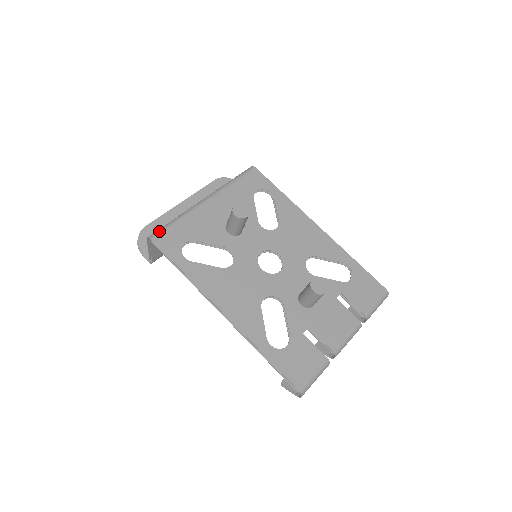
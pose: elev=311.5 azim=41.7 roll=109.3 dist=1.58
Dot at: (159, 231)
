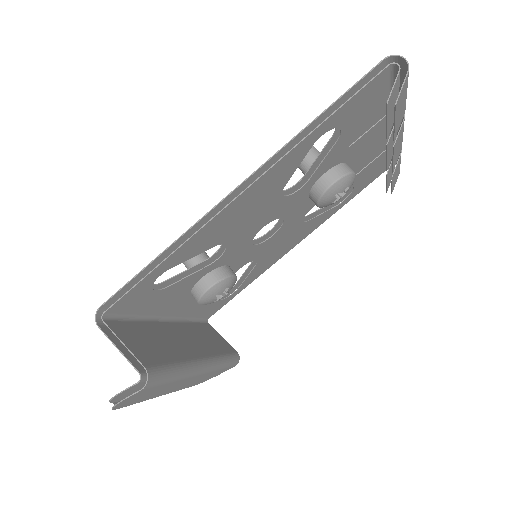
Dot at: occluded
